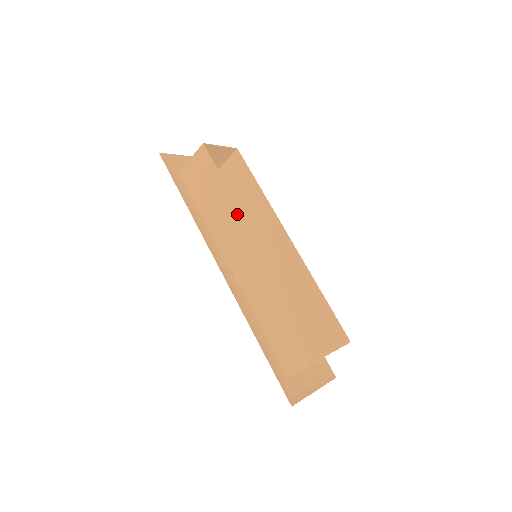
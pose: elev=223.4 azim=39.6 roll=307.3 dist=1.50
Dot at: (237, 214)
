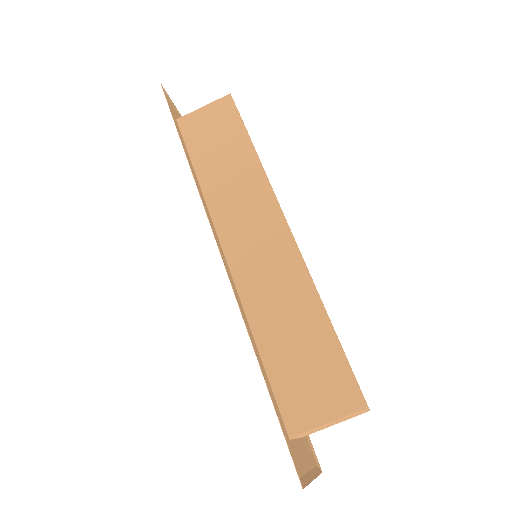
Dot at: (260, 183)
